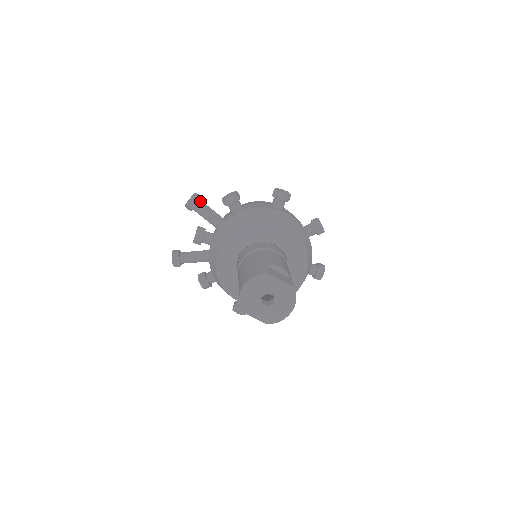
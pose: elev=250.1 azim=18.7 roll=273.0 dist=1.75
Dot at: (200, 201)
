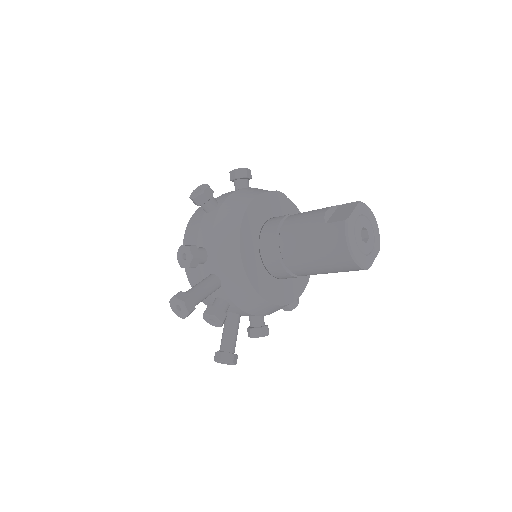
Dot at: (185, 295)
